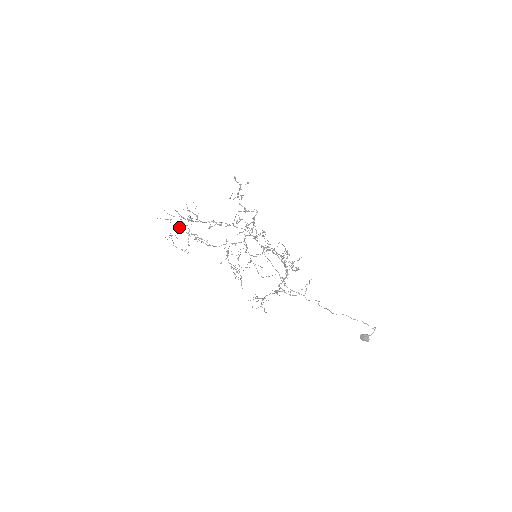
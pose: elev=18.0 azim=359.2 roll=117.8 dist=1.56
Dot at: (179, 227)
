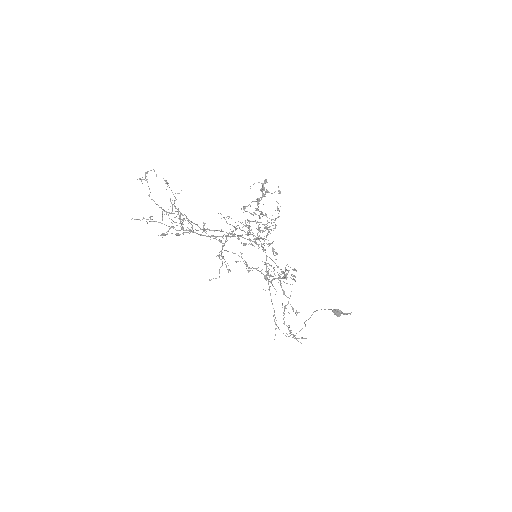
Dot at: (162, 233)
